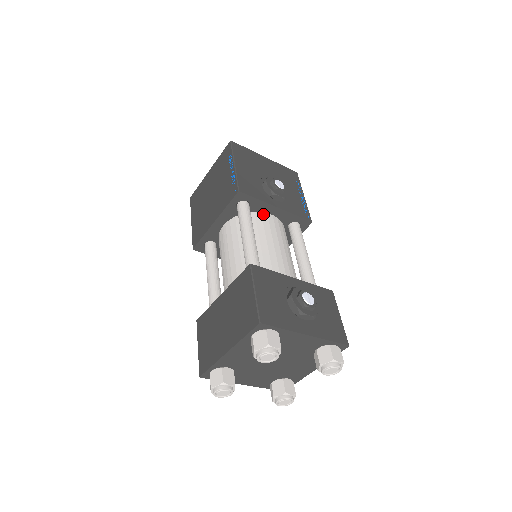
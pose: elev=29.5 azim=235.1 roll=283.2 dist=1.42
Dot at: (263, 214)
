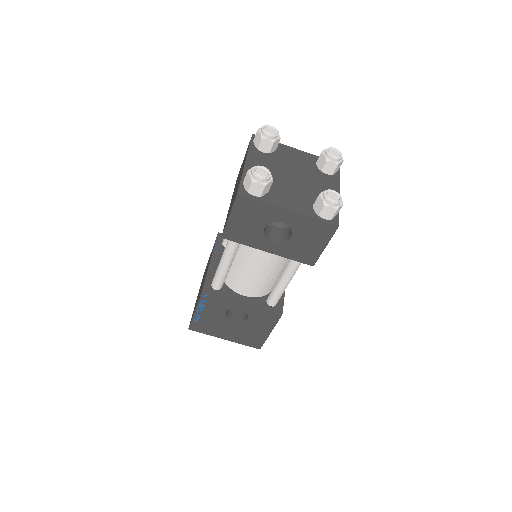
Dot at: occluded
